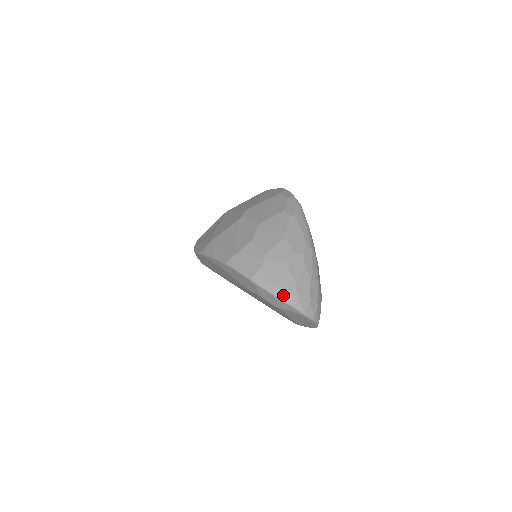
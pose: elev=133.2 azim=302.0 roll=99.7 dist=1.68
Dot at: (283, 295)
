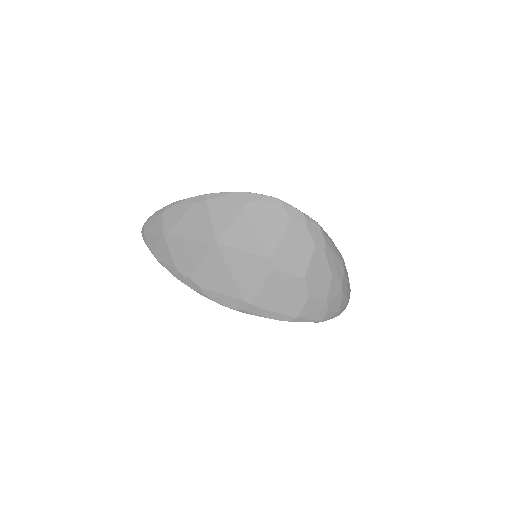
Dot at: occluded
